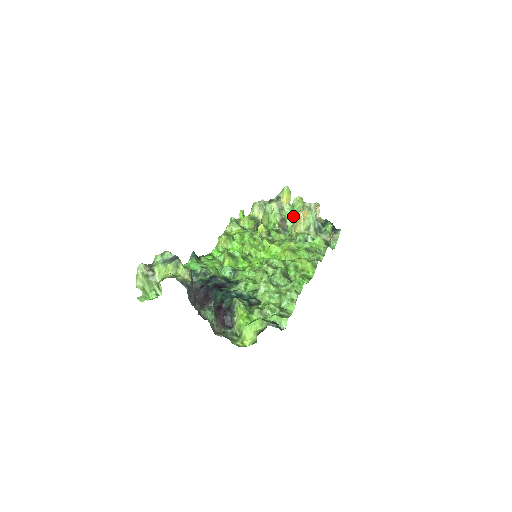
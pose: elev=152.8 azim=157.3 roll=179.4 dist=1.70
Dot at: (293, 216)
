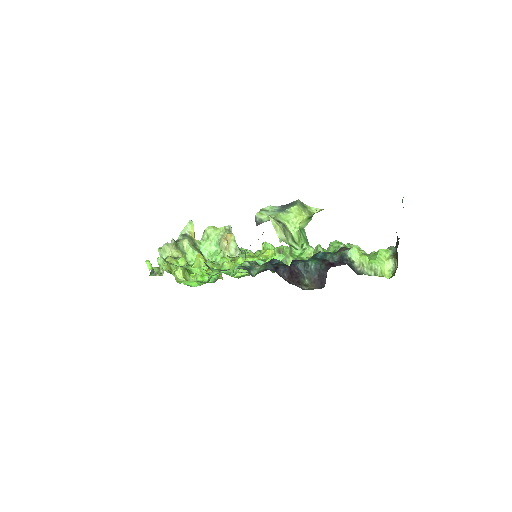
Dot at: (210, 248)
